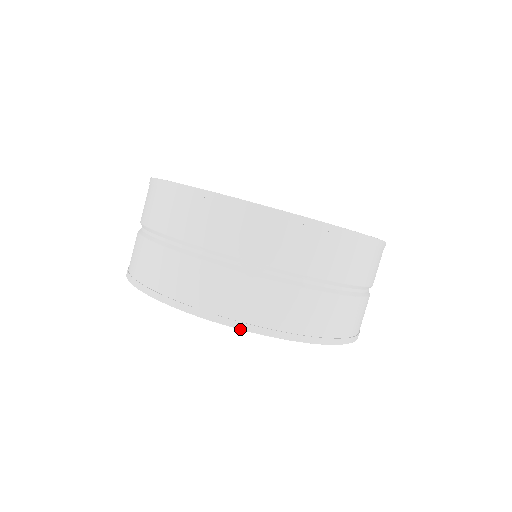
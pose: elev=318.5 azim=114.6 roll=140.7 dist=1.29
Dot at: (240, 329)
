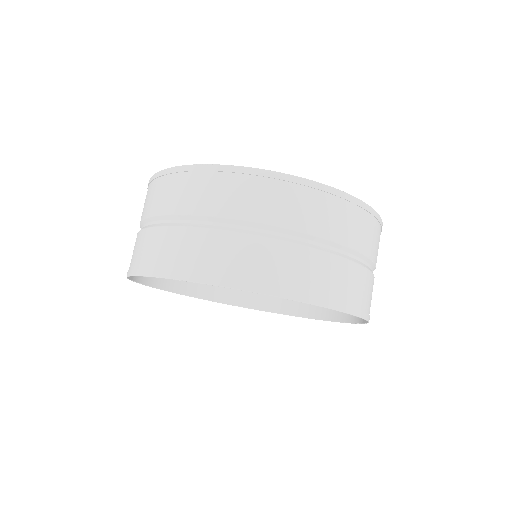
Dot at: (158, 277)
